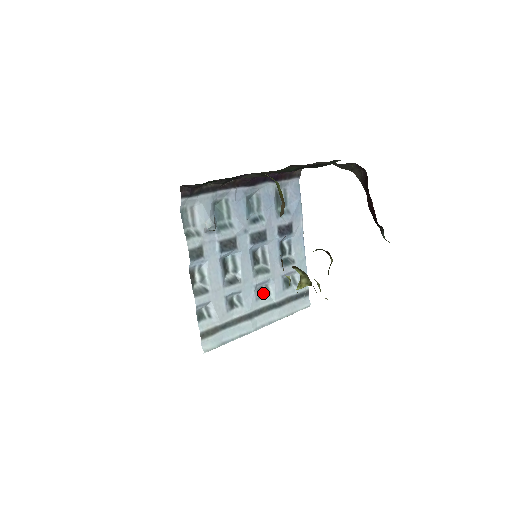
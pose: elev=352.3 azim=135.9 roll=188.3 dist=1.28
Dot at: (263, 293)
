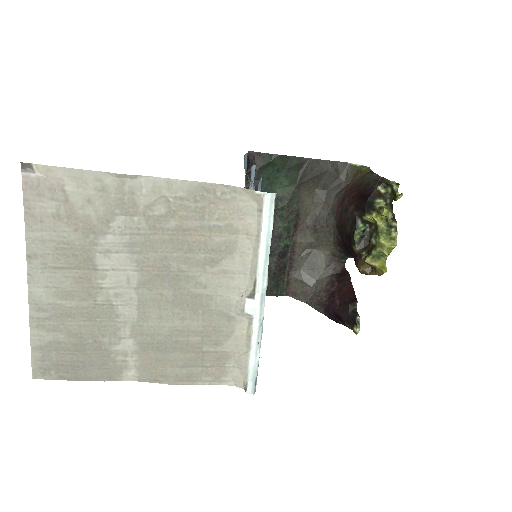
Dot at: occluded
